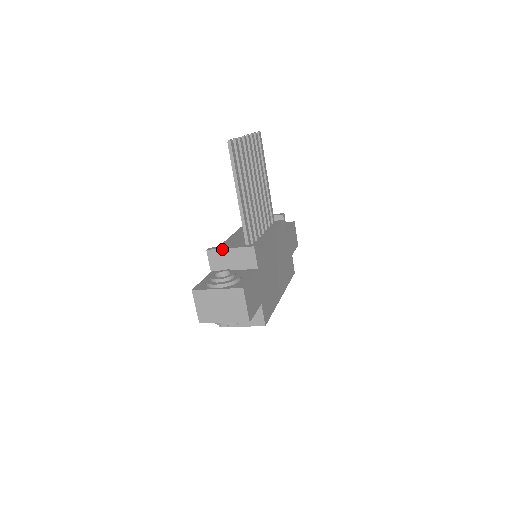
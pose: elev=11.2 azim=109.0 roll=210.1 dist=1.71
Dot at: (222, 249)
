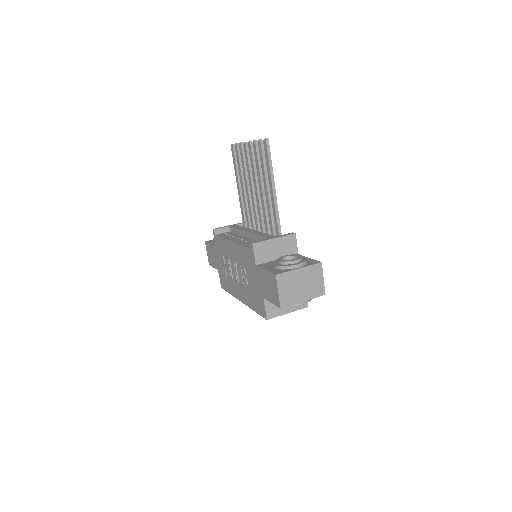
Dot at: (267, 240)
